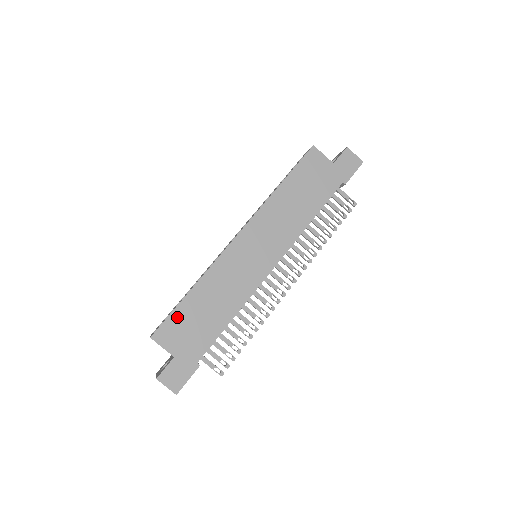
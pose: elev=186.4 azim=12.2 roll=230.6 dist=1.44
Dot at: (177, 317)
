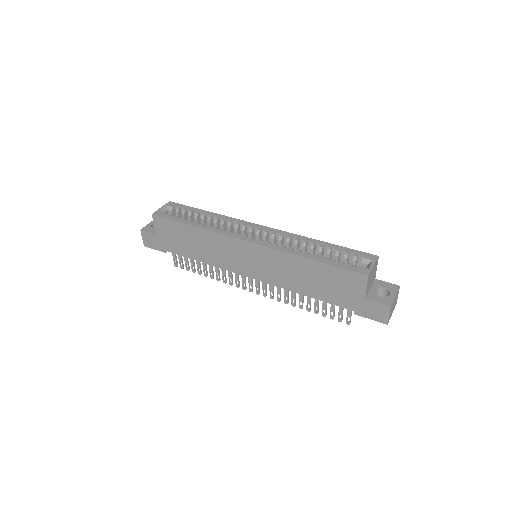
Dot at: (173, 225)
